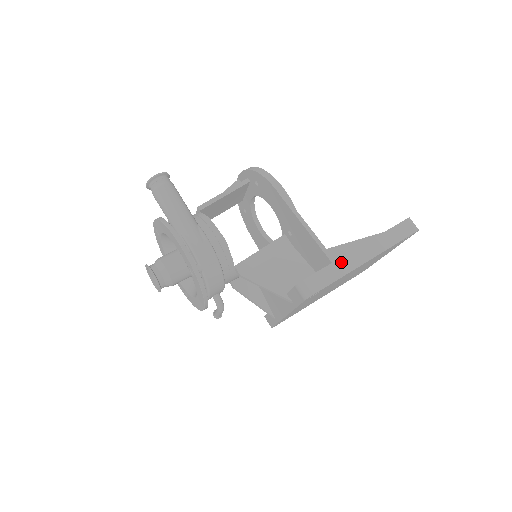
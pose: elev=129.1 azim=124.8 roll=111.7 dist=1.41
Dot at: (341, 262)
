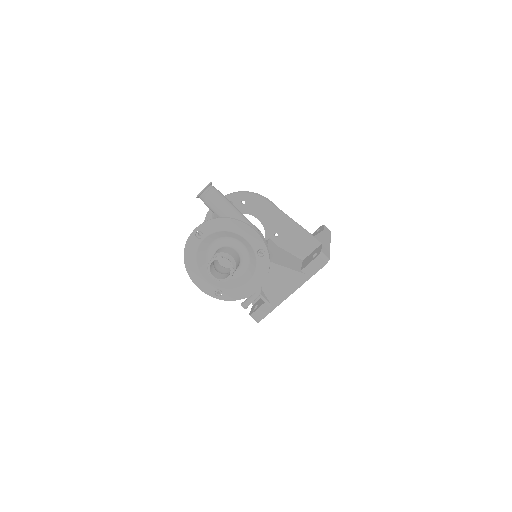
Dot at: (324, 243)
